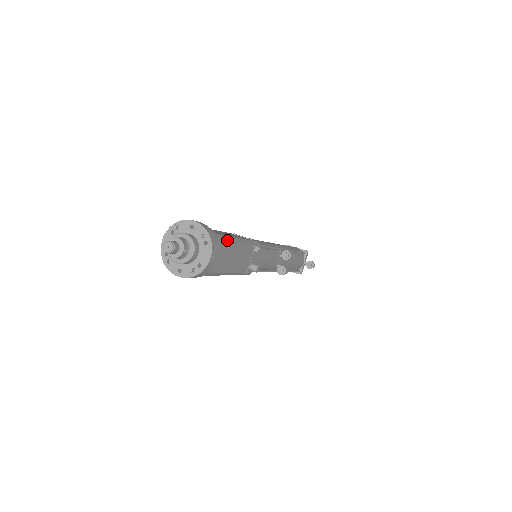
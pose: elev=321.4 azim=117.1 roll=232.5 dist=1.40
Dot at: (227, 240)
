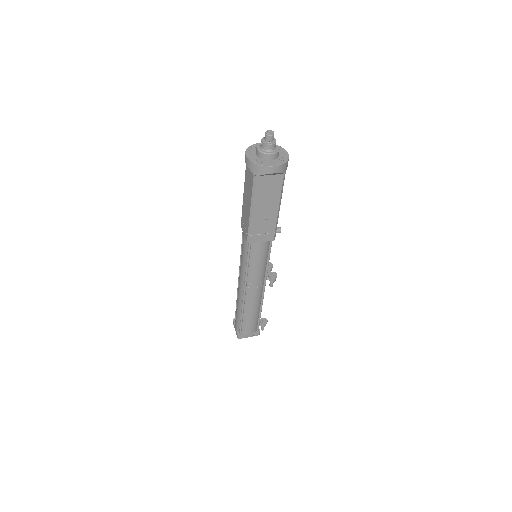
Dot at: occluded
